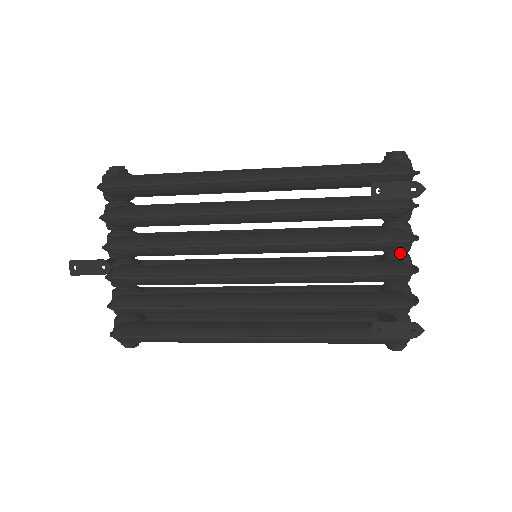
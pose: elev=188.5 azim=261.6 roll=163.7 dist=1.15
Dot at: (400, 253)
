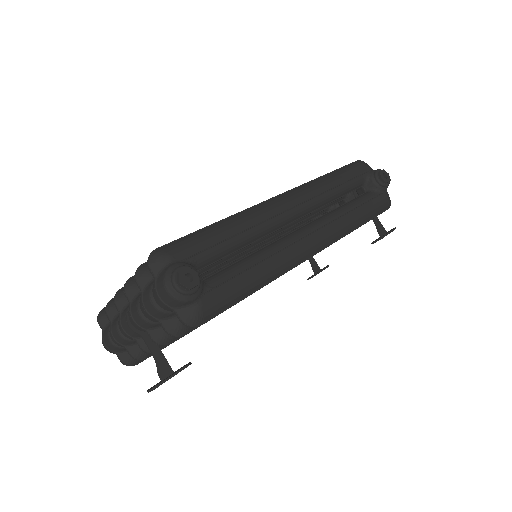
Dot at: occluded
